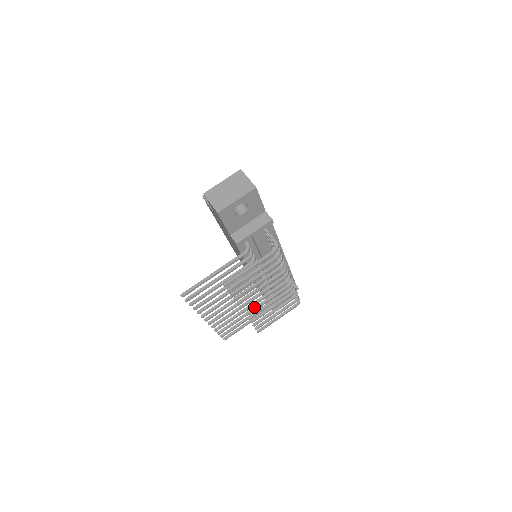
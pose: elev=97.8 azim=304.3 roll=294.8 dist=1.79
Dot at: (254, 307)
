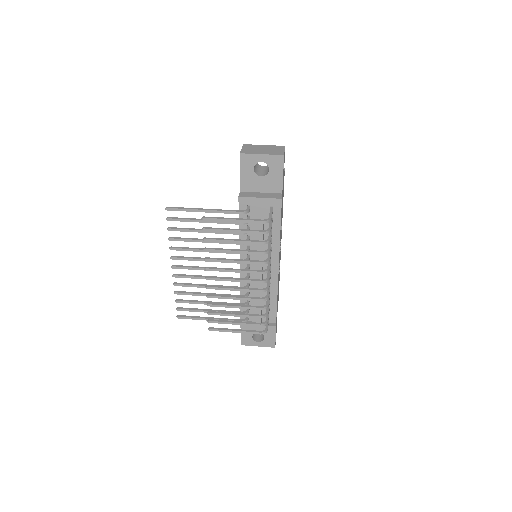
Dot at: occluded
